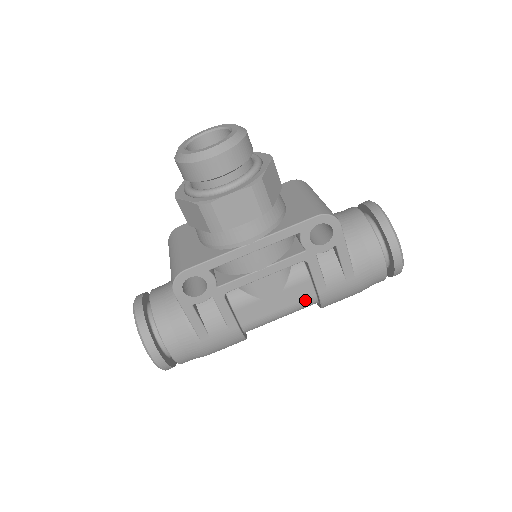
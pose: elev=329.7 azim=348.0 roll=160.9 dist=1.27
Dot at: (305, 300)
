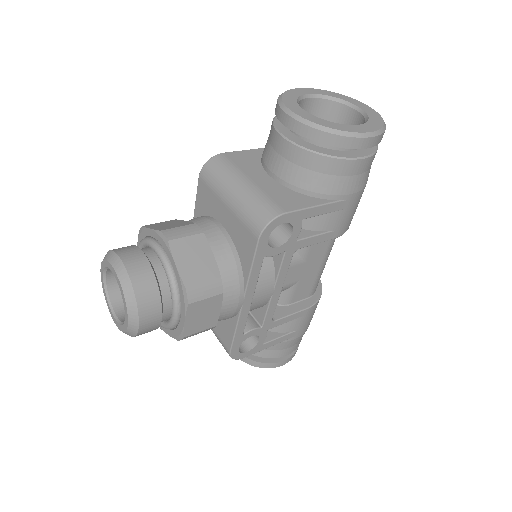
Dot at: (330, 241)
